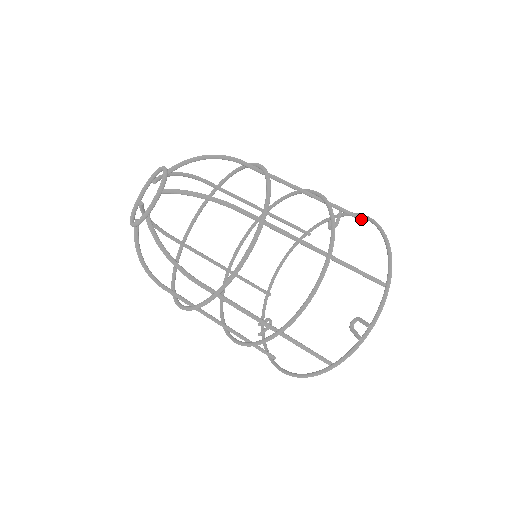
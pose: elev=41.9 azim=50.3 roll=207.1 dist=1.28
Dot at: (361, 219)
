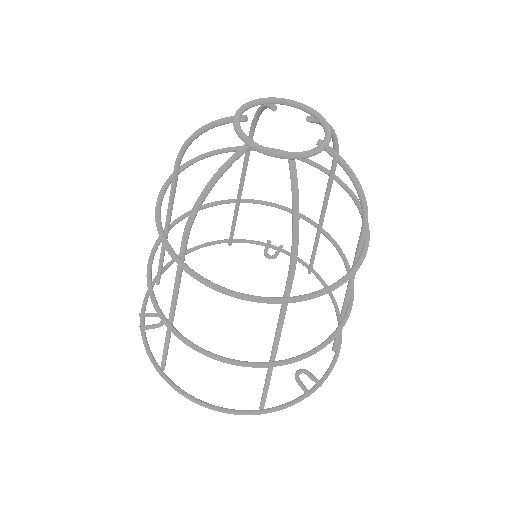
Dot at: (311, 269)
